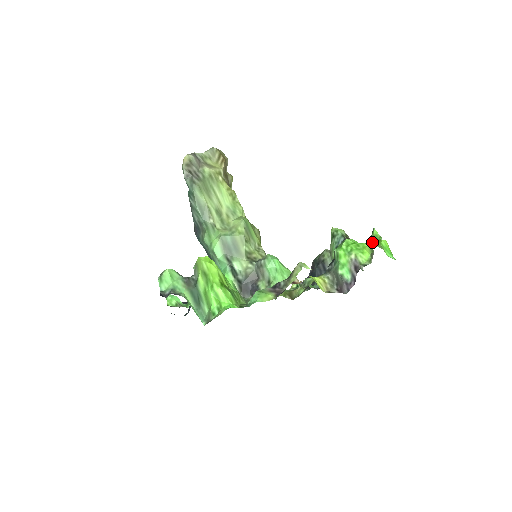
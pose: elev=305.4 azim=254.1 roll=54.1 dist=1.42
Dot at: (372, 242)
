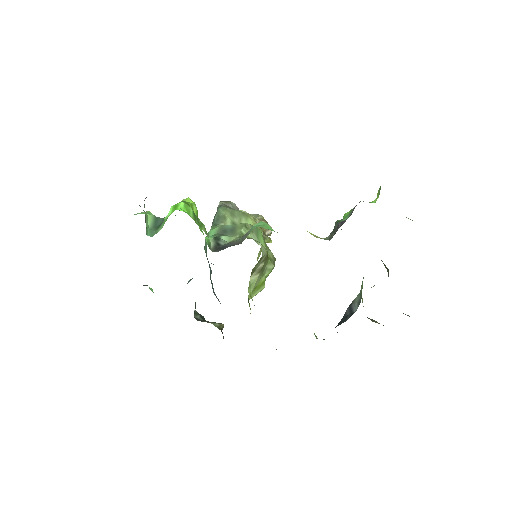
Dot at: occluded
